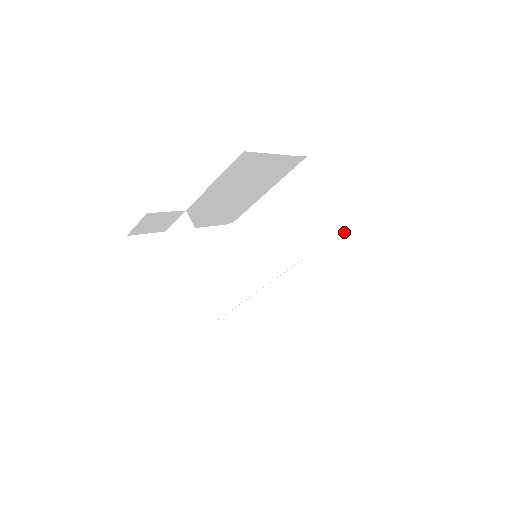
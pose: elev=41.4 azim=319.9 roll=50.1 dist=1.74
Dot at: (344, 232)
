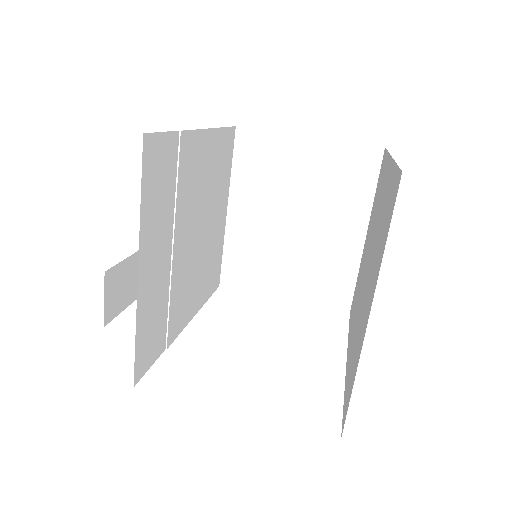
Dot at: (389, 176)
